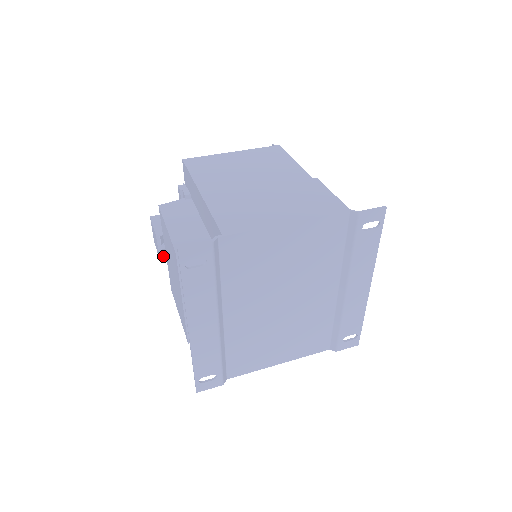
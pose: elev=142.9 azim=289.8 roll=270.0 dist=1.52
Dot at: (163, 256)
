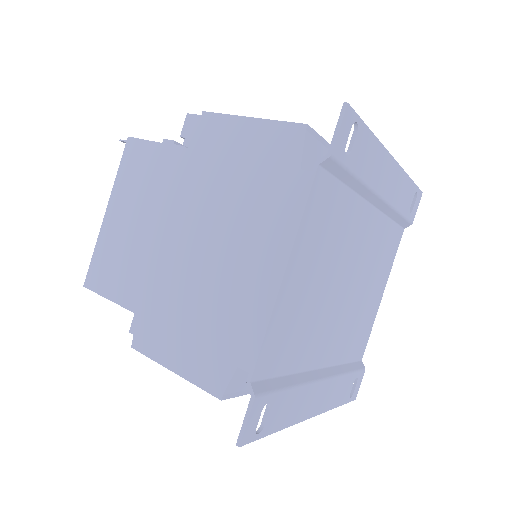
Dot at: occluded
